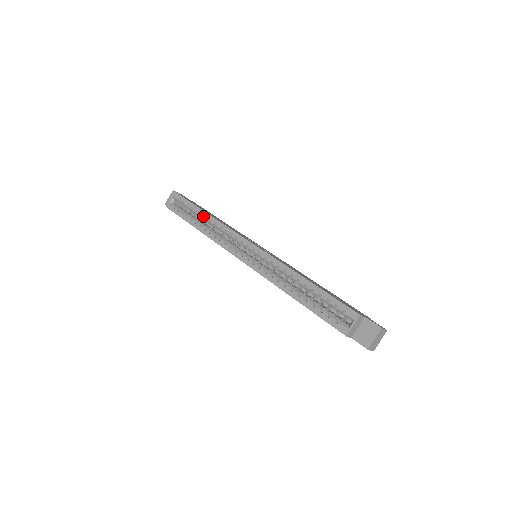
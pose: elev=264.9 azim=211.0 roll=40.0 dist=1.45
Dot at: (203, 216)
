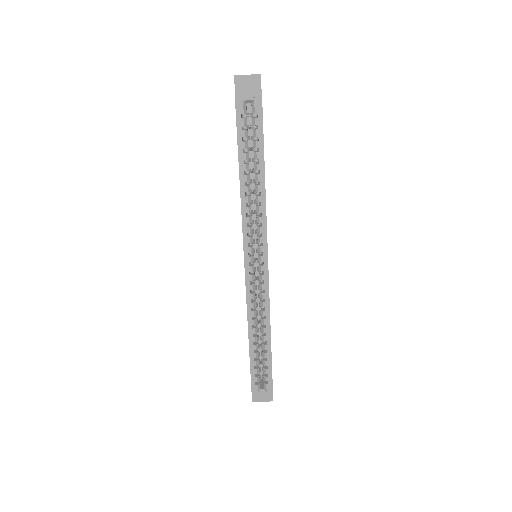
Dot at: (259, 178)
